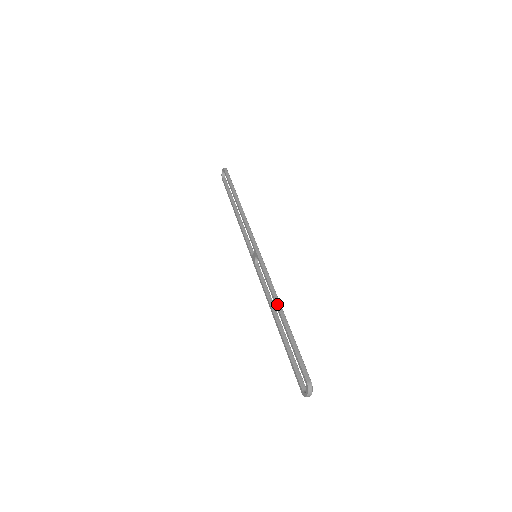
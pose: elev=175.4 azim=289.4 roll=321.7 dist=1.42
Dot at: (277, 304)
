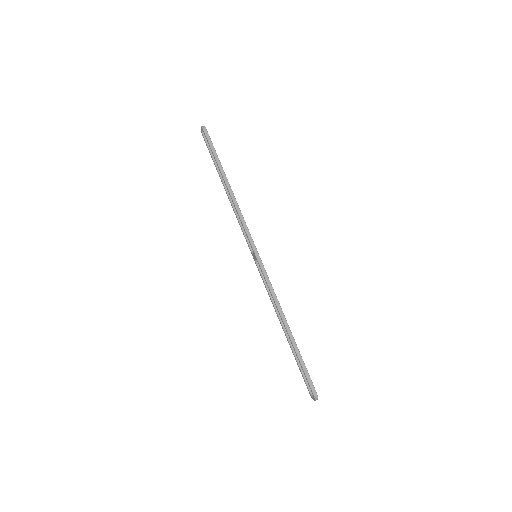
Dot at: (282, 319)
